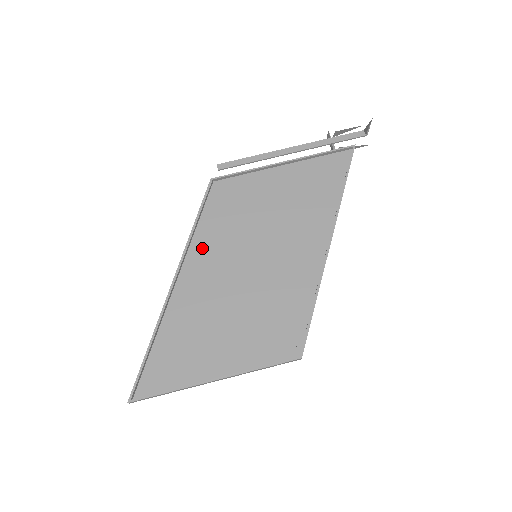
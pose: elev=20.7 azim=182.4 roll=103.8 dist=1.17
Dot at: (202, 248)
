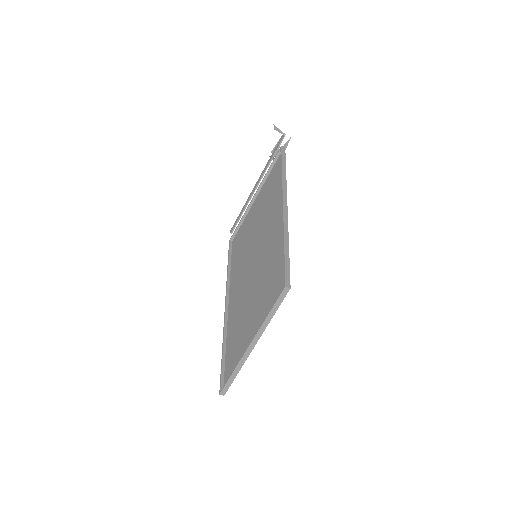
Dot at: (234, 279)
